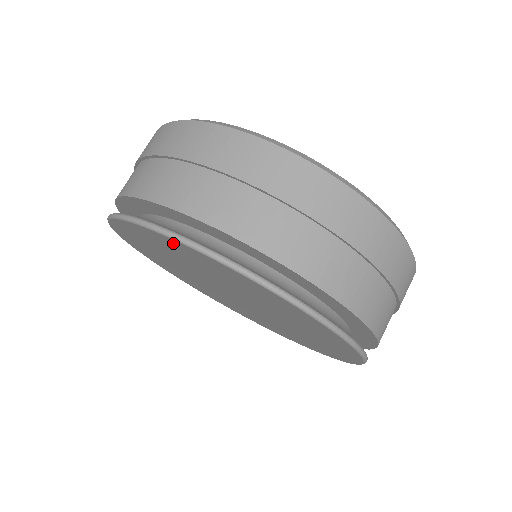
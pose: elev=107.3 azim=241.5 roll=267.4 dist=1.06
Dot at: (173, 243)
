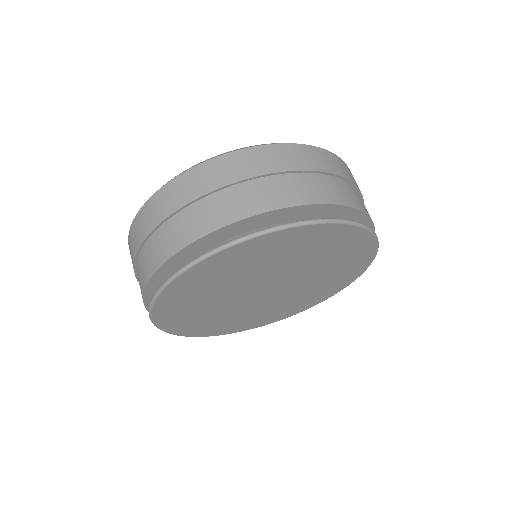
Dot at: (225, 256)
